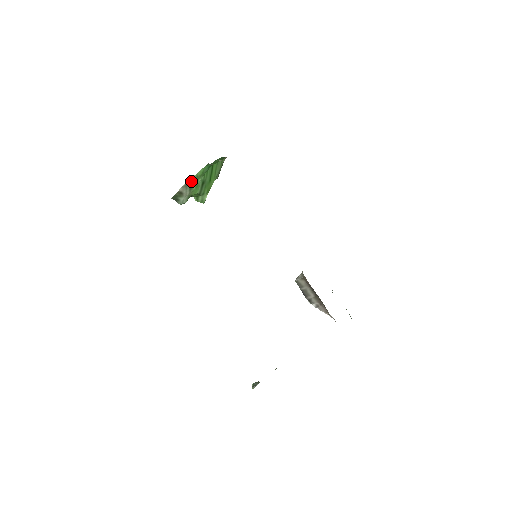
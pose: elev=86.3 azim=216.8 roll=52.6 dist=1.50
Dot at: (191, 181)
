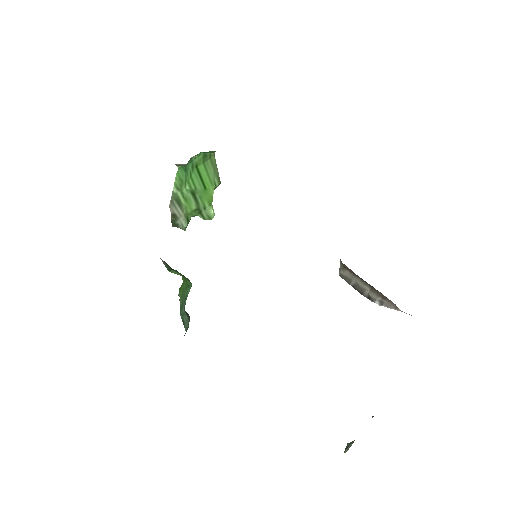
Dot at: (175, 196)
